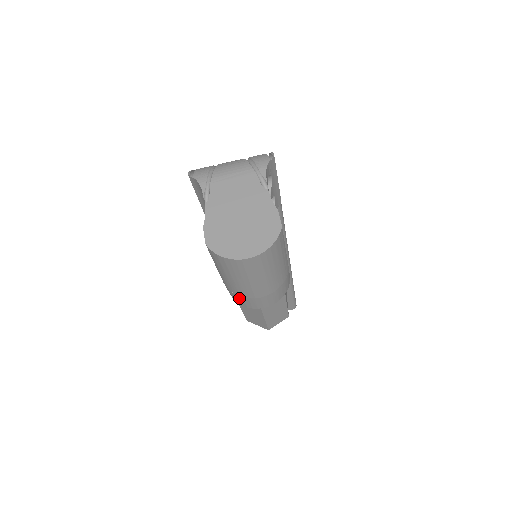
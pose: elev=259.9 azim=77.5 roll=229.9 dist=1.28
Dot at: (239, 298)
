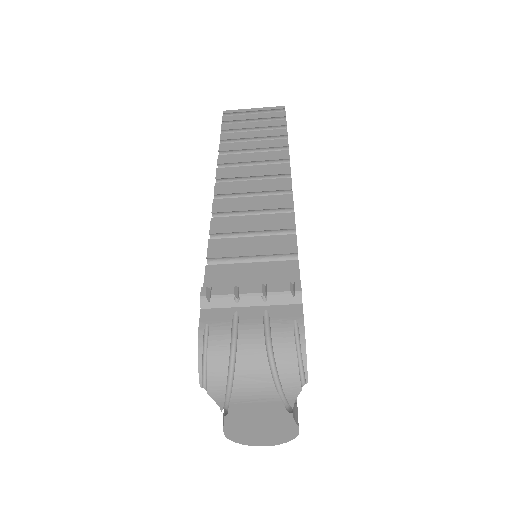
Dot at: occluded
